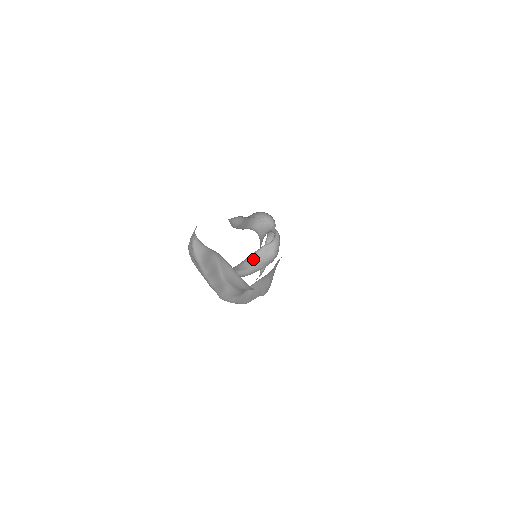
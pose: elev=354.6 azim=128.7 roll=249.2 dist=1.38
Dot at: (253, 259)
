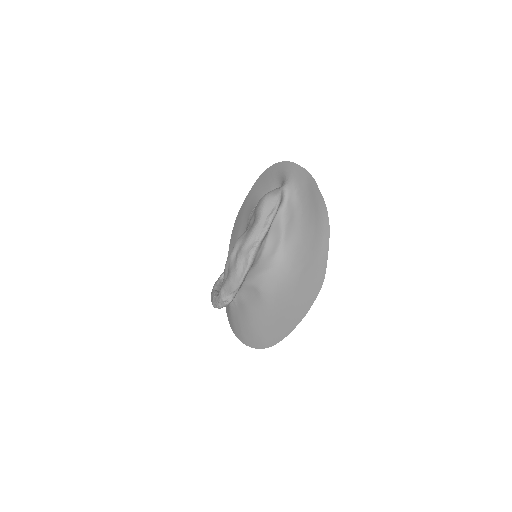
Dot at: occluded
